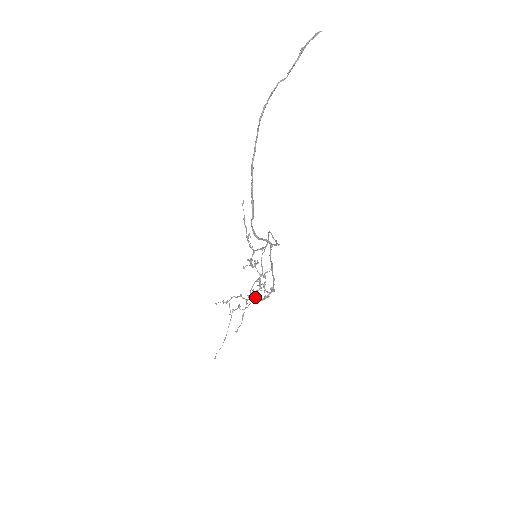
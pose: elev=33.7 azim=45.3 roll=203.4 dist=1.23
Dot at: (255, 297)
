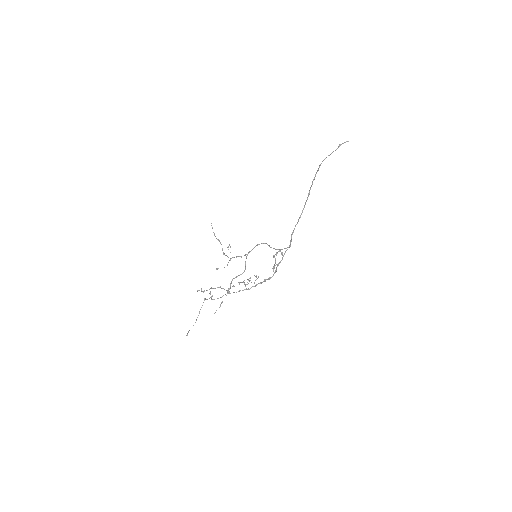
Dot at: (245, 286)
